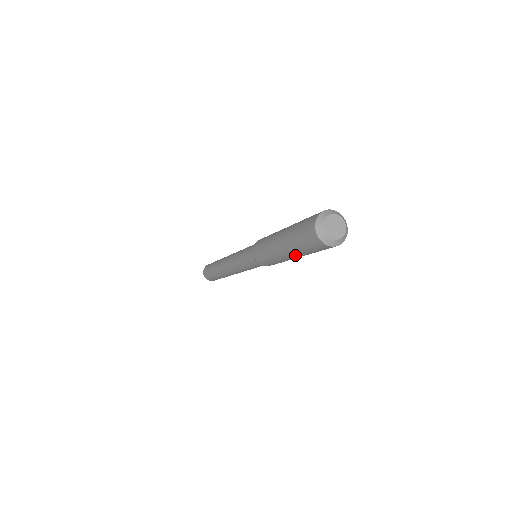
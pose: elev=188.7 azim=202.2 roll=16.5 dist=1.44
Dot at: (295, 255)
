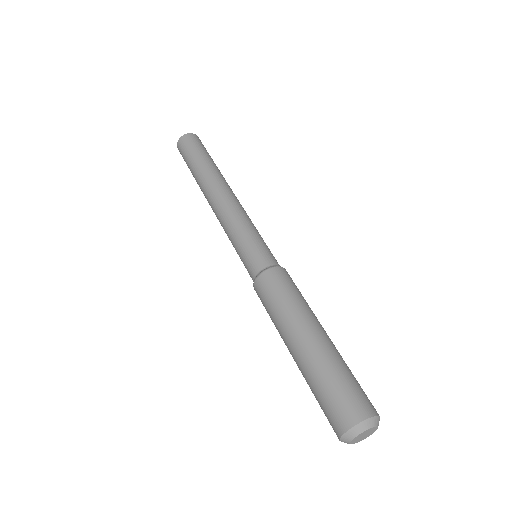
Dot at: occluded
